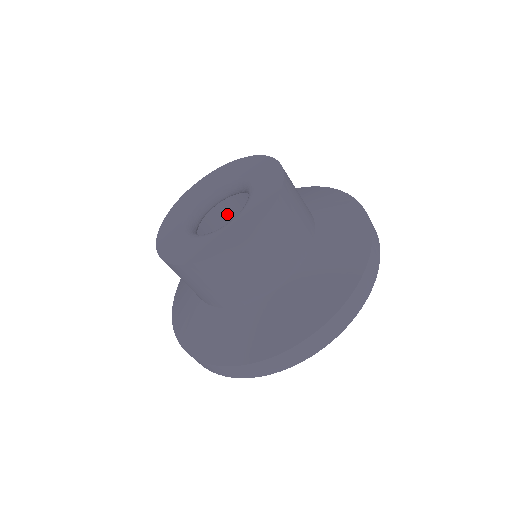
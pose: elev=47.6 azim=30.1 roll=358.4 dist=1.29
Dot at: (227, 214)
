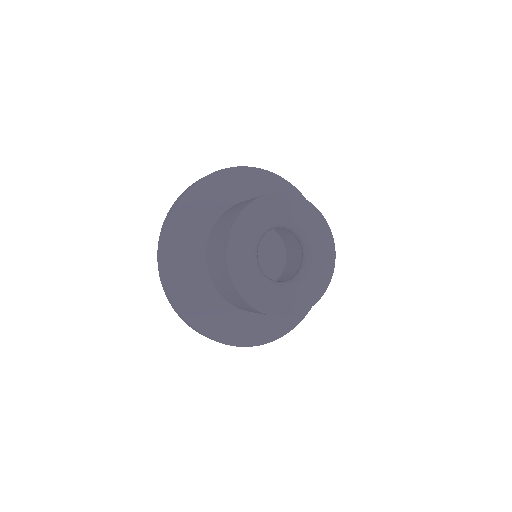
Dot at: occluded
